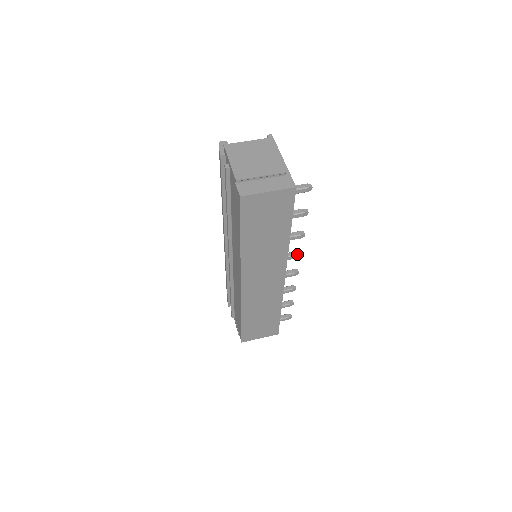
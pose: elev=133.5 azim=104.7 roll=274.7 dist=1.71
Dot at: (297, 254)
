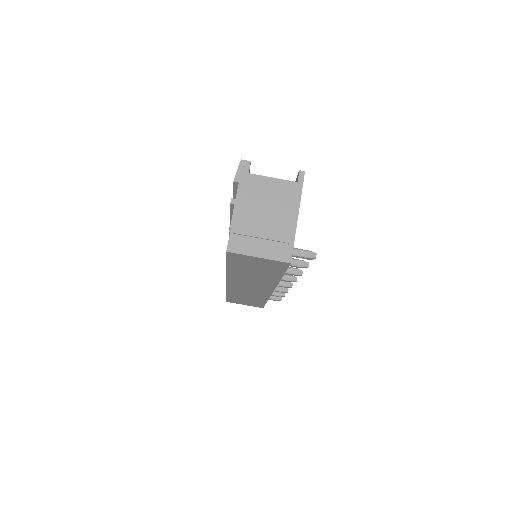
Dot at: (292, 280)
